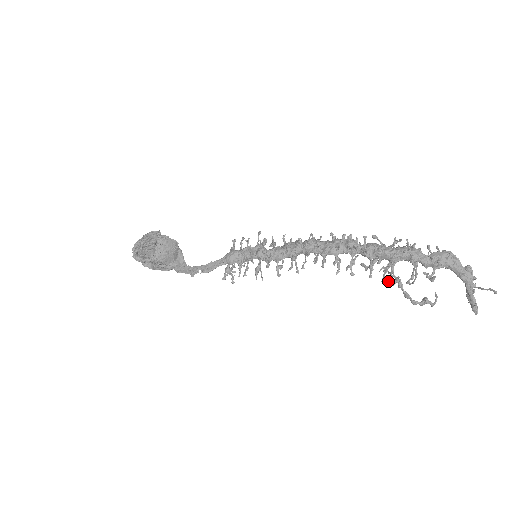
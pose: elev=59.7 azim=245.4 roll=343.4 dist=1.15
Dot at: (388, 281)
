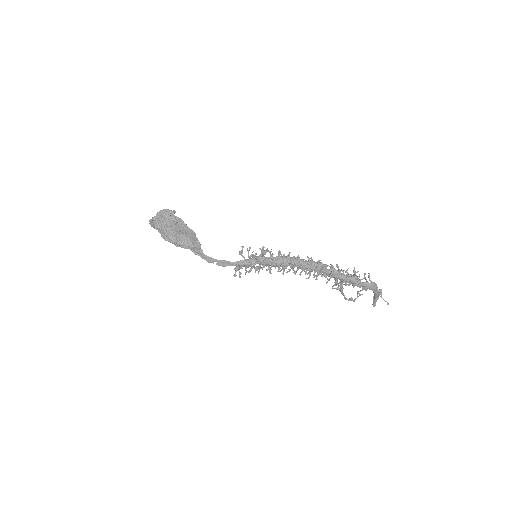
Dot at: (336, 289)
